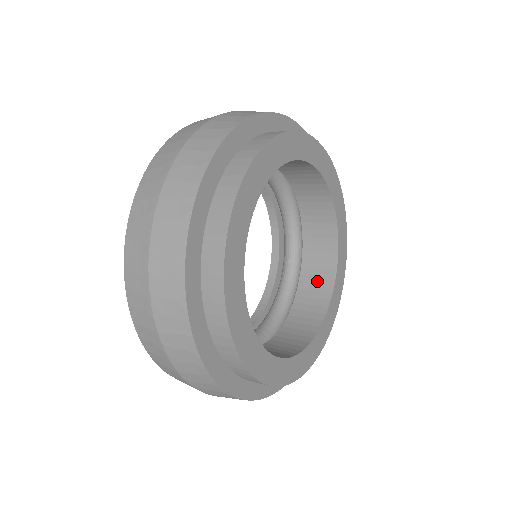
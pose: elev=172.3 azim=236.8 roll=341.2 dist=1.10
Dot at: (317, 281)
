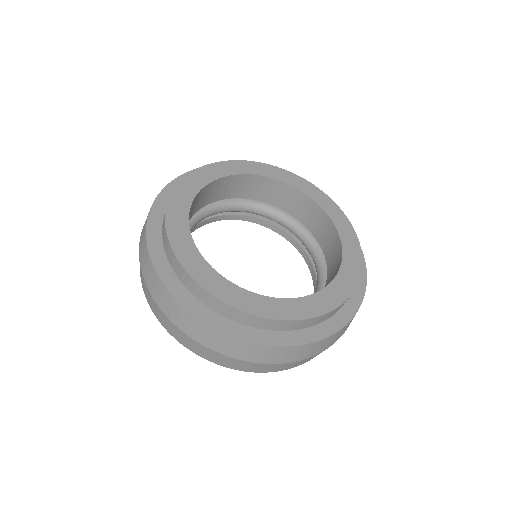
Dot at: occluded
